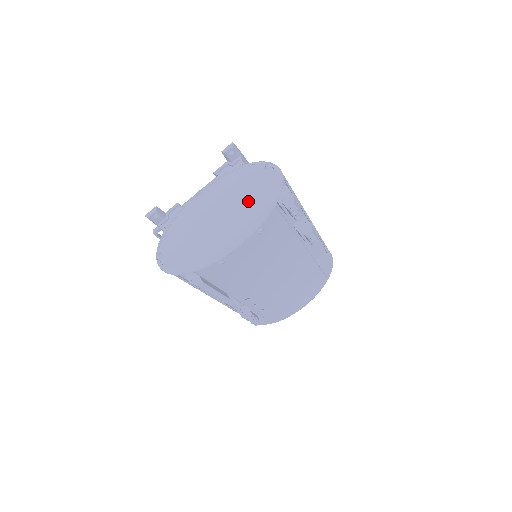
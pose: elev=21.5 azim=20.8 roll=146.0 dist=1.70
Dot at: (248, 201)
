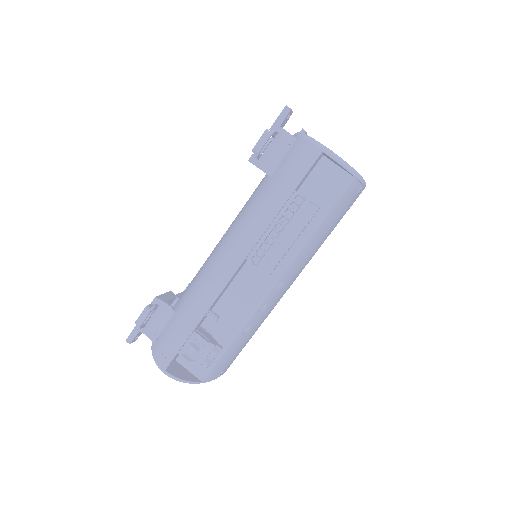
Dot at: occluded
